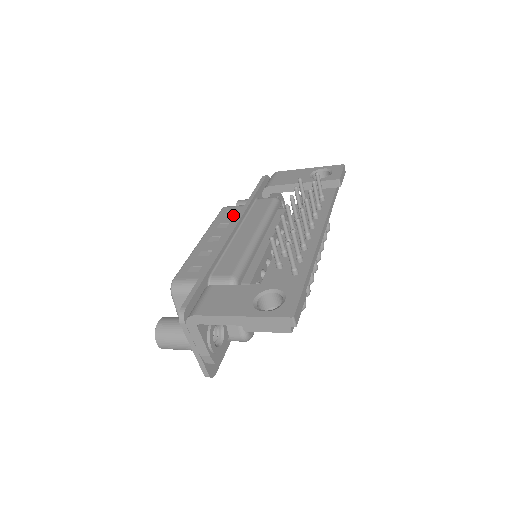
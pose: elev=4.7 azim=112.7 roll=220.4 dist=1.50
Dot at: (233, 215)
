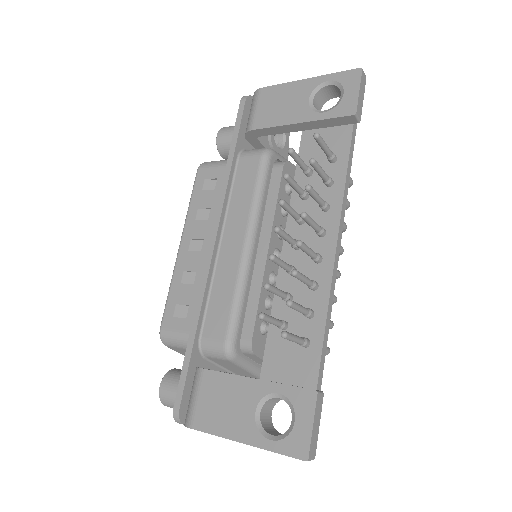
Dot at: (213, 190)
